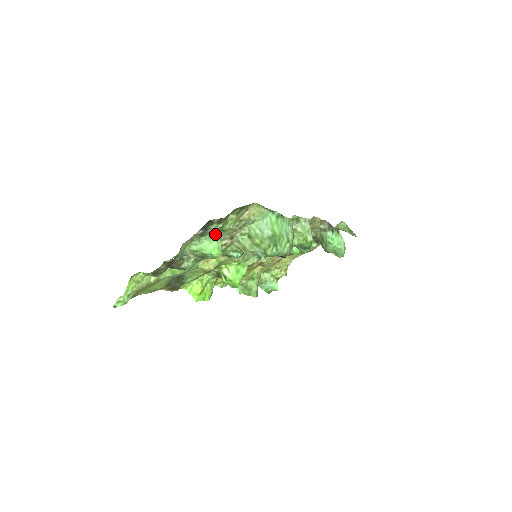
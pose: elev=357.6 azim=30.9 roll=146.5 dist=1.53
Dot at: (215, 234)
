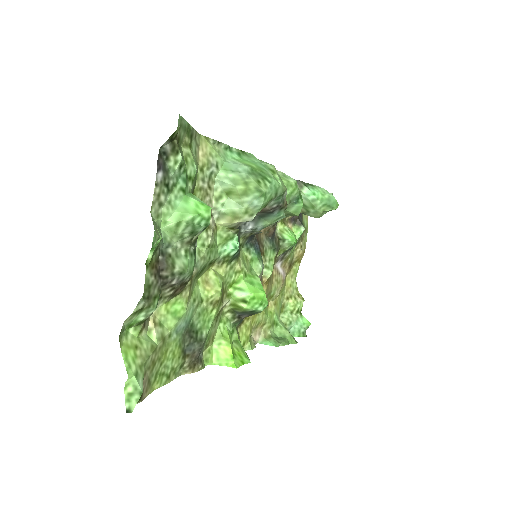
Dot at: (183, 186)
